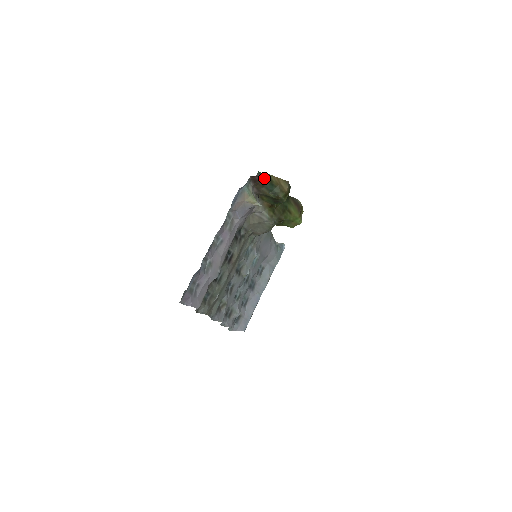
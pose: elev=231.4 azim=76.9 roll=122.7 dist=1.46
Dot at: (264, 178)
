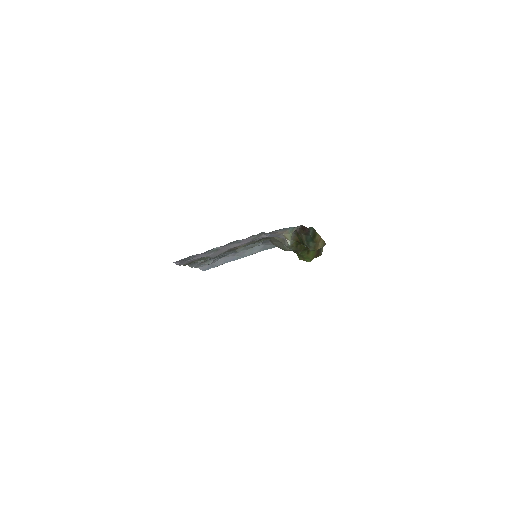
Dot at: (311, 232)
